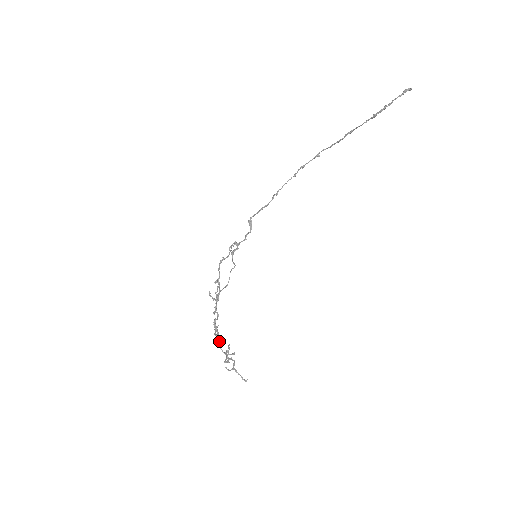
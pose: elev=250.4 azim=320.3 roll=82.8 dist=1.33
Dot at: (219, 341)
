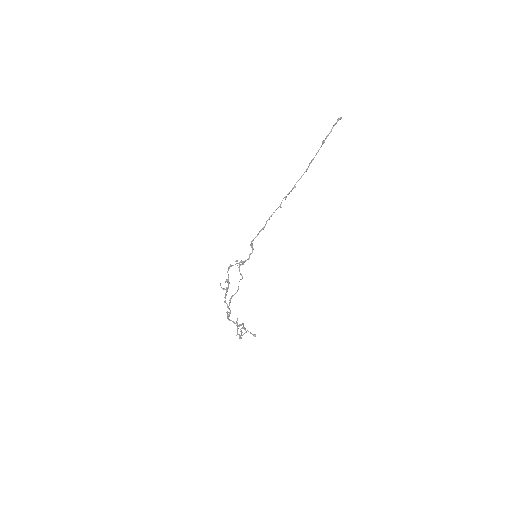
Dot at: (230, 313)
